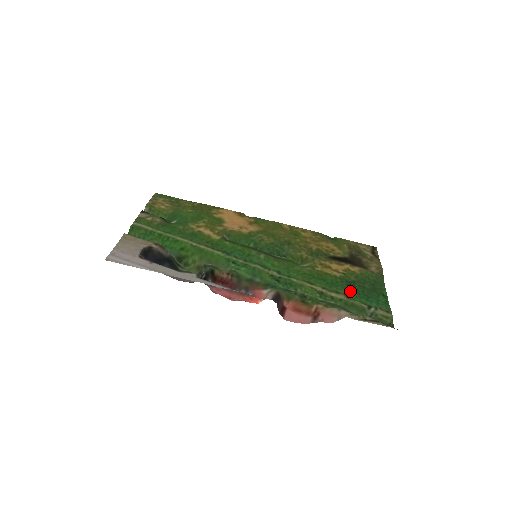
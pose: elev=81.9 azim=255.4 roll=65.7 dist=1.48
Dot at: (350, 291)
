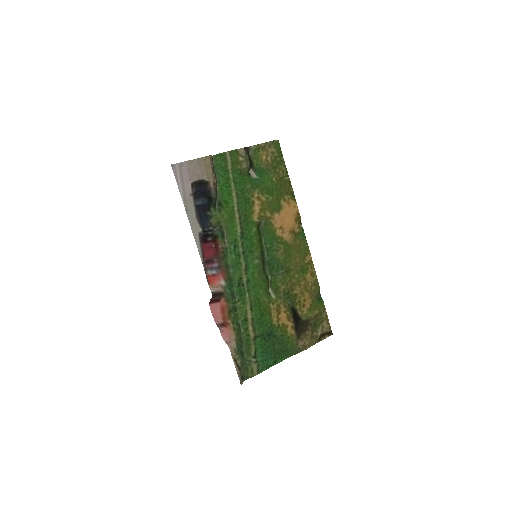
Dot at: (263, 337)
